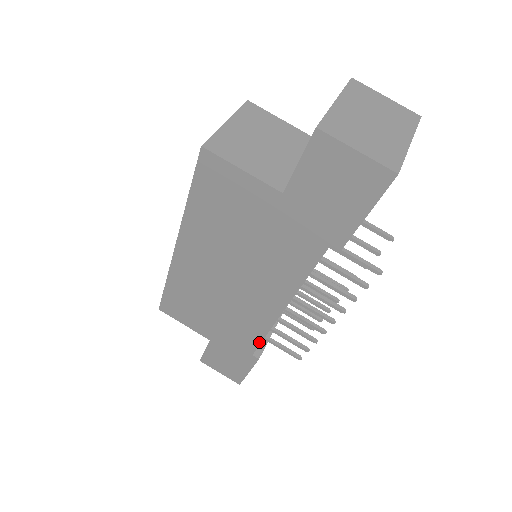
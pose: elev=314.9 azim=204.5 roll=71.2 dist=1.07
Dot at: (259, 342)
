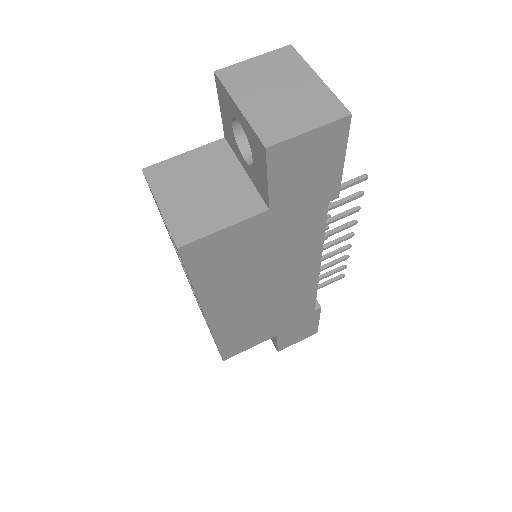
Dot at: (314, 300)
